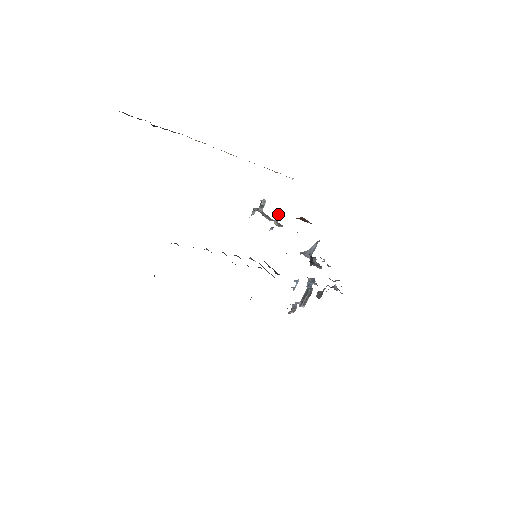
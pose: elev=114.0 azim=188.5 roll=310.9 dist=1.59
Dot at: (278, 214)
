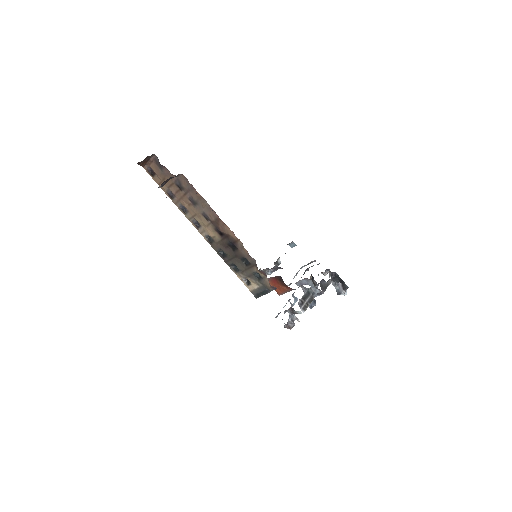
Dot at: (278, 262)
